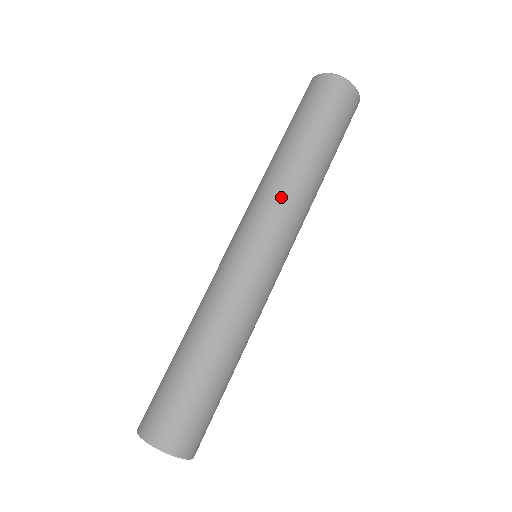
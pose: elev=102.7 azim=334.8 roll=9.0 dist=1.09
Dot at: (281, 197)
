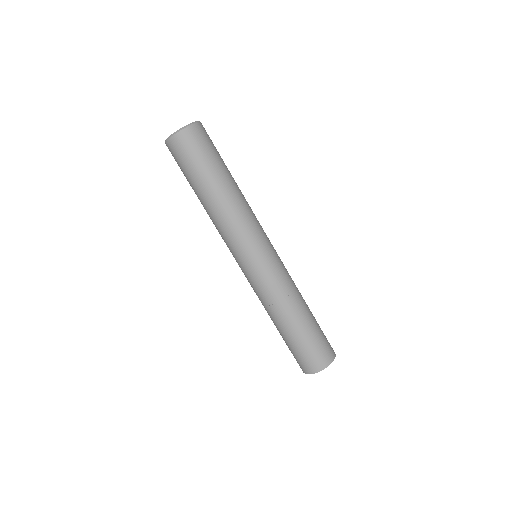
Dot at: (226, 231)
